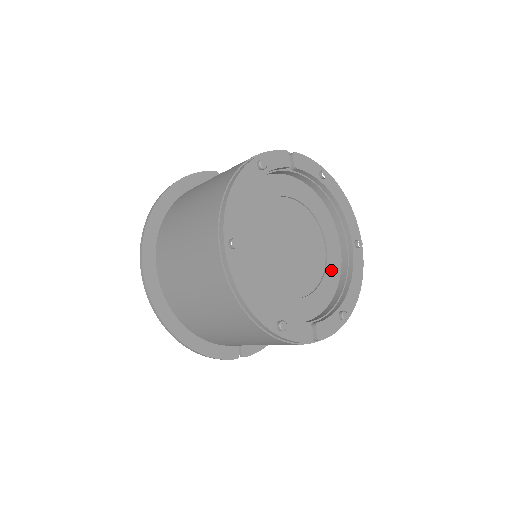
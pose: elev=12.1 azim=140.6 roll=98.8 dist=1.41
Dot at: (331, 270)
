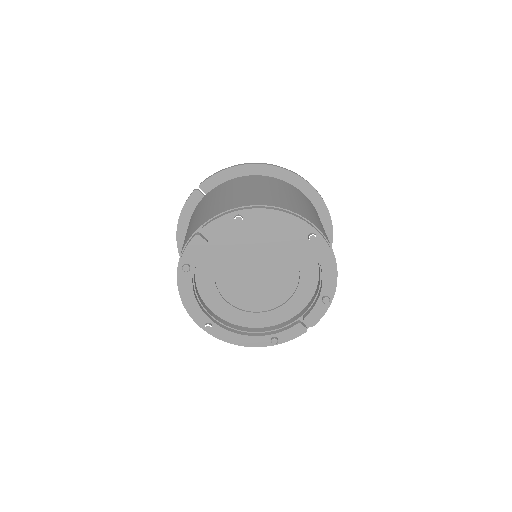
Dot at: (305, 262)
